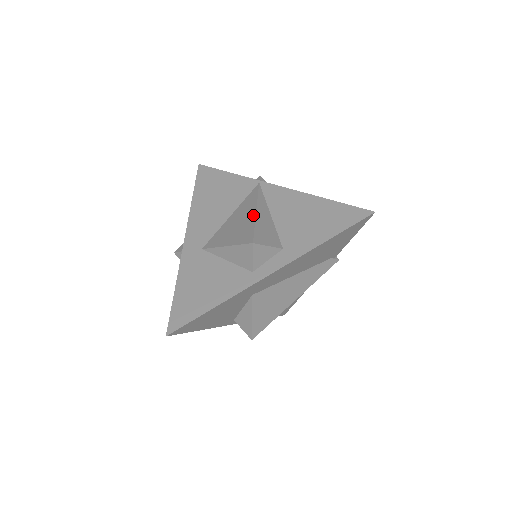
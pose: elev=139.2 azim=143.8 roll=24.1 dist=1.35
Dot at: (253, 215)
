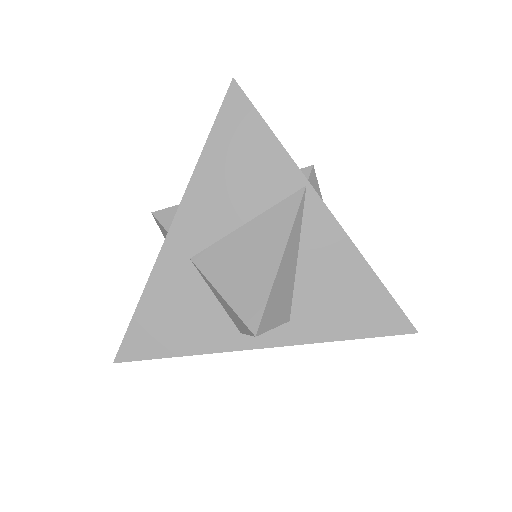
Dot at: (274, 267)
